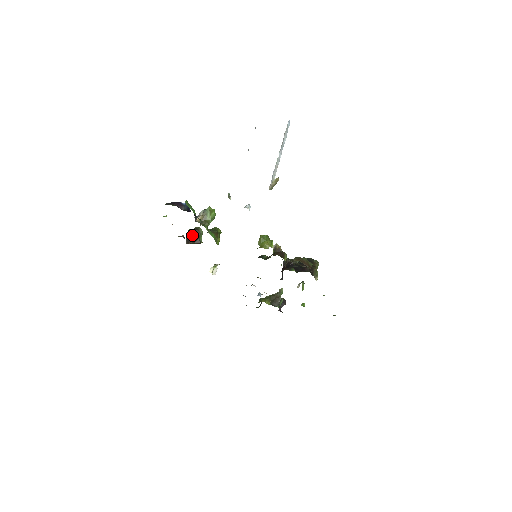
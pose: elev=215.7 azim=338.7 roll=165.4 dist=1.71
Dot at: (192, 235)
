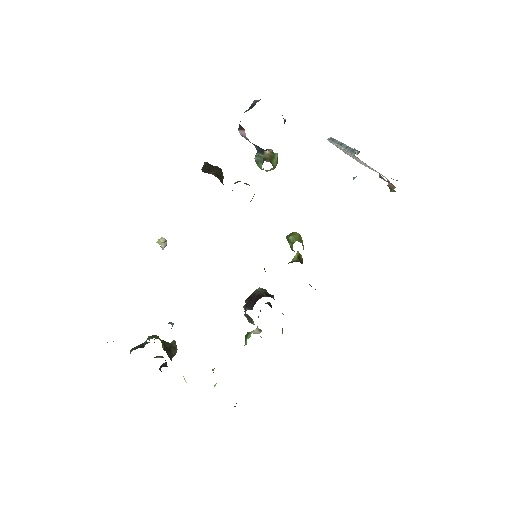
Dot at: (214, 169)
